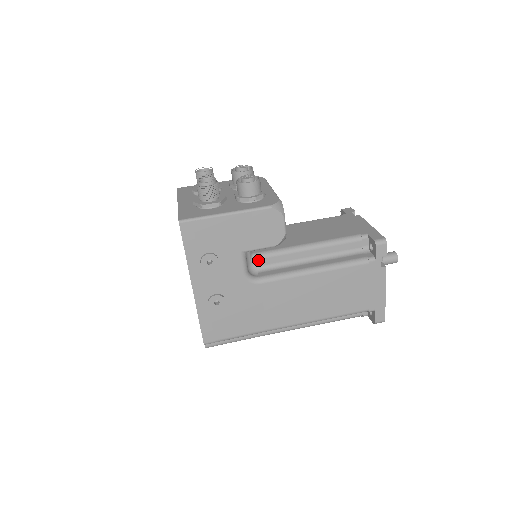
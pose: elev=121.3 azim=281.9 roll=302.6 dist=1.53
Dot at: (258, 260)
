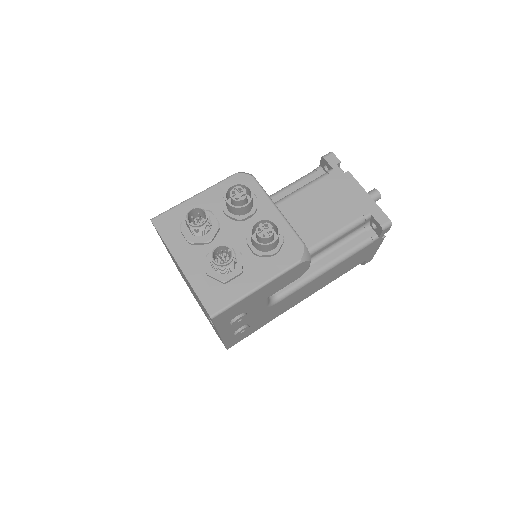
Dot at: occluded
